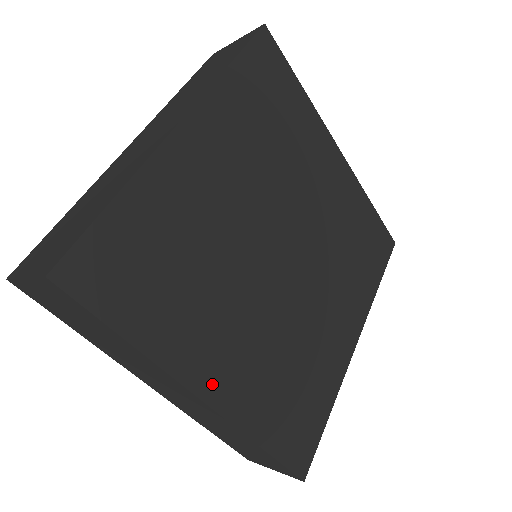
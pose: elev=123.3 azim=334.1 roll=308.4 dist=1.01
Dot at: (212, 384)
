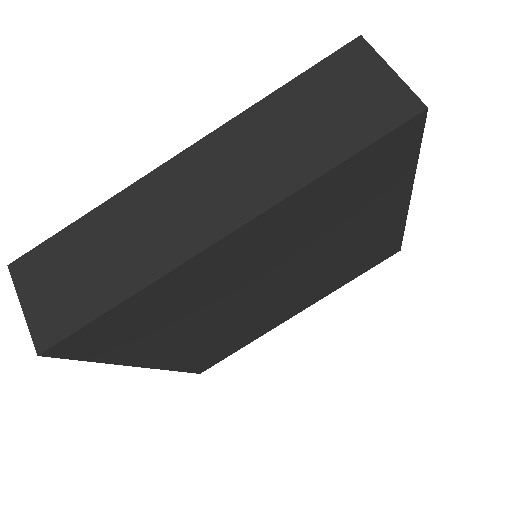
Dot at: (156, 360)
